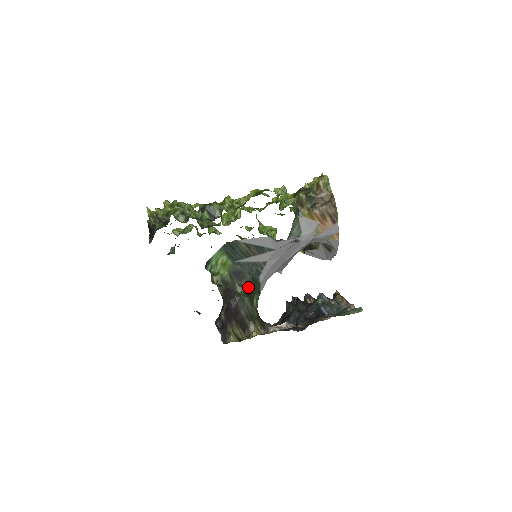
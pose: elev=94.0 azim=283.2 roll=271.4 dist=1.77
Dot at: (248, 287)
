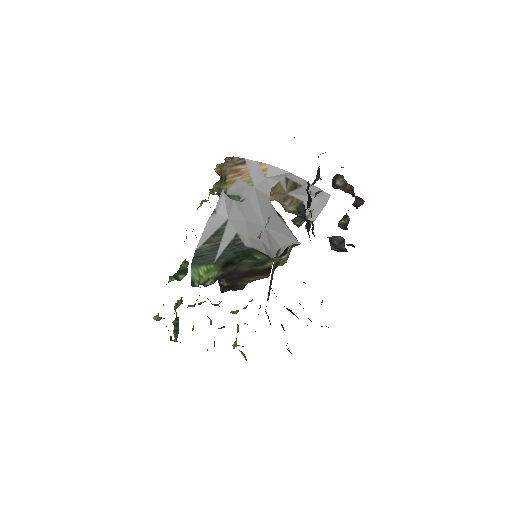
Dot at: (241, 258)
